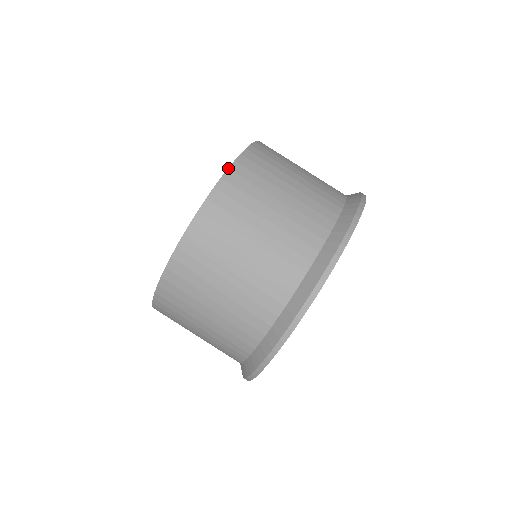
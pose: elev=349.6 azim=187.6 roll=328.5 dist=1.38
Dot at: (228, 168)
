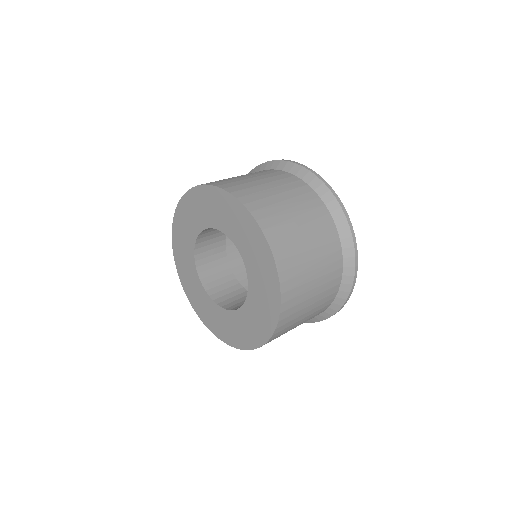
Dot at: (229, 193)
